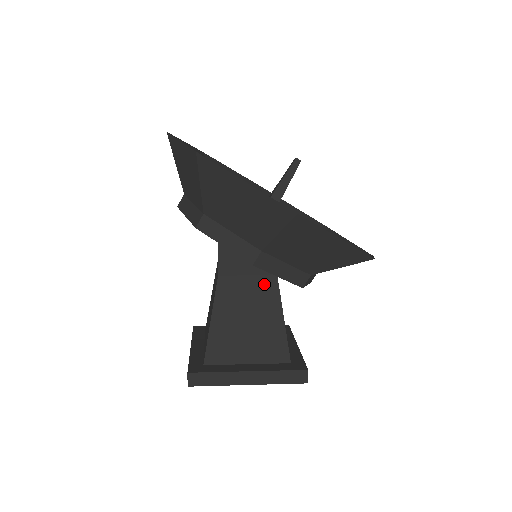
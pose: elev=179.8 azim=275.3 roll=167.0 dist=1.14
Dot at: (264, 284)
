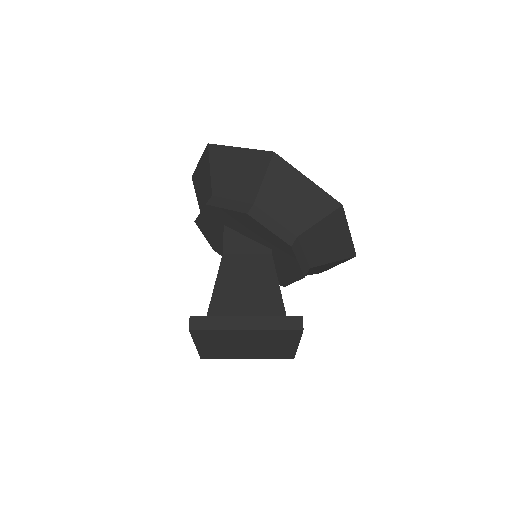
Dot at: (261, 260)
